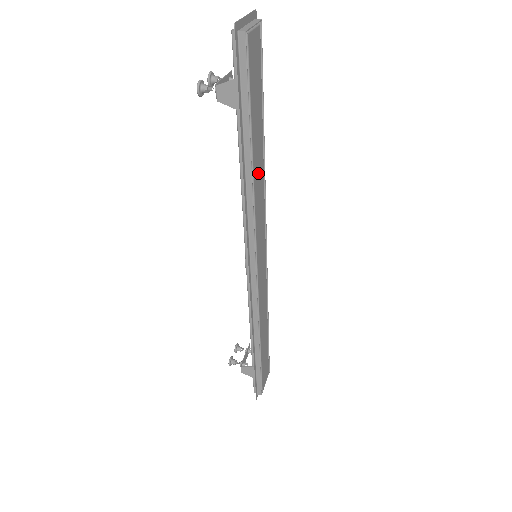
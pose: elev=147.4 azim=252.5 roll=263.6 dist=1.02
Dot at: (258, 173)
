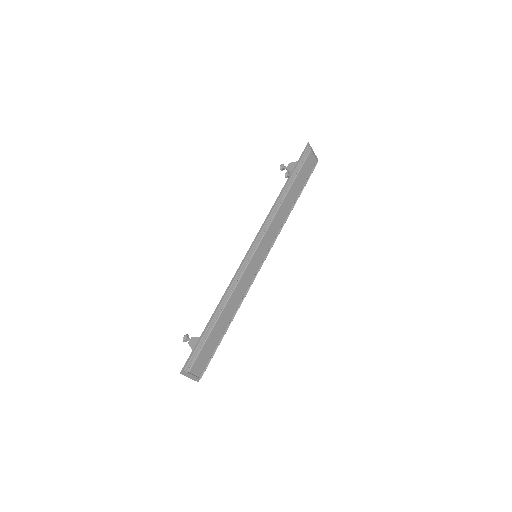
Dot at: (284, 208)
